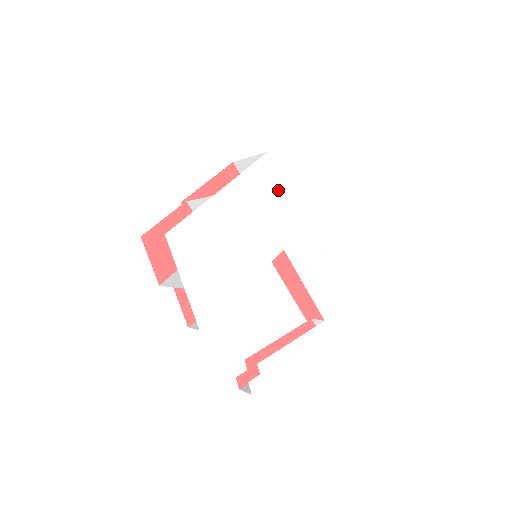
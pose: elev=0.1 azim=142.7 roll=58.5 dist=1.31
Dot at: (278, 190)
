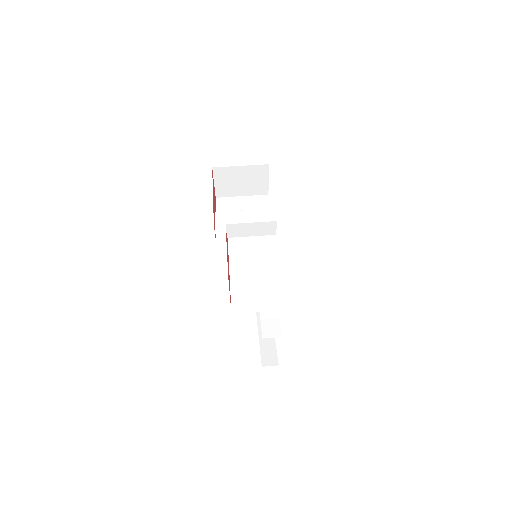
Dot at: occluded
